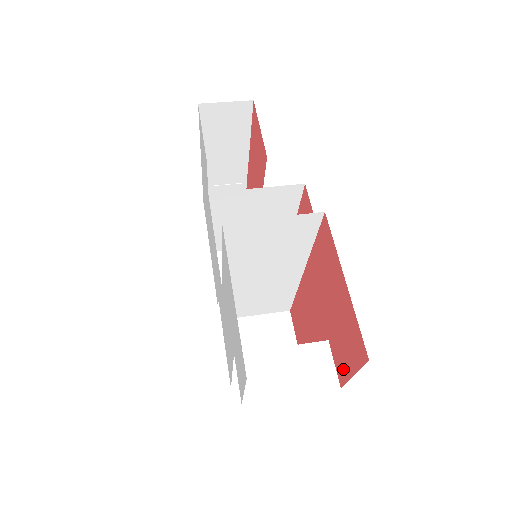
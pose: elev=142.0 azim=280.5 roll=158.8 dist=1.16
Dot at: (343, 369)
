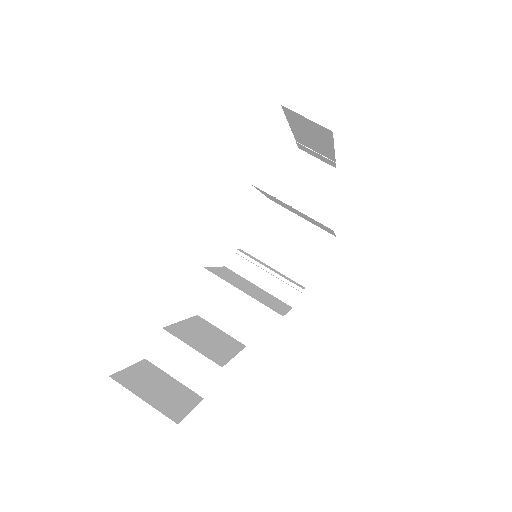
Dot at: occluded
